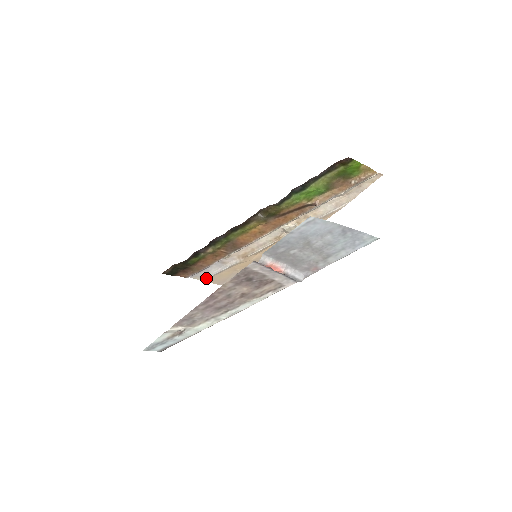
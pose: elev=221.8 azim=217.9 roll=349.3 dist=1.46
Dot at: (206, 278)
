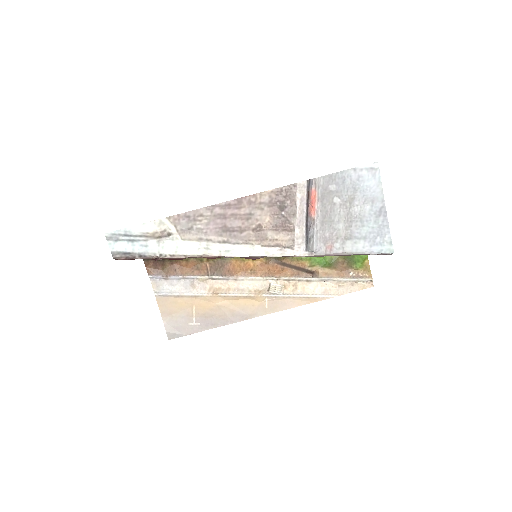
Dot at: (161, 293)
